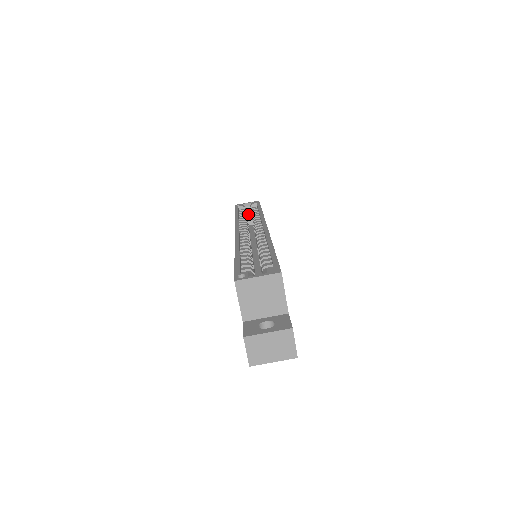
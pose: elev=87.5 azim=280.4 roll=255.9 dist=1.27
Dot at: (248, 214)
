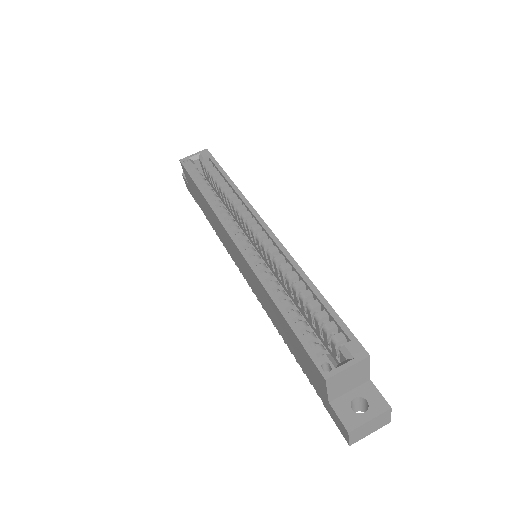
Dot at: occluded
